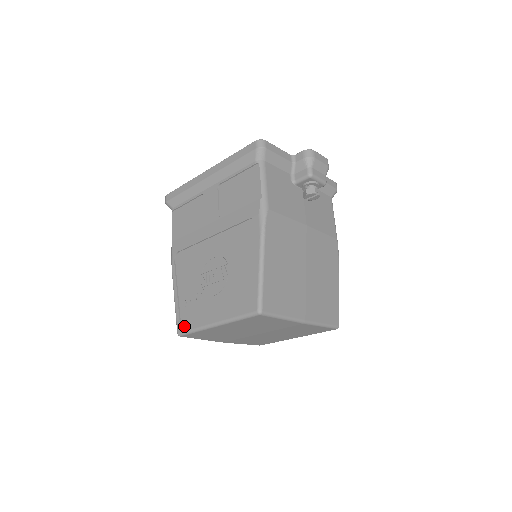
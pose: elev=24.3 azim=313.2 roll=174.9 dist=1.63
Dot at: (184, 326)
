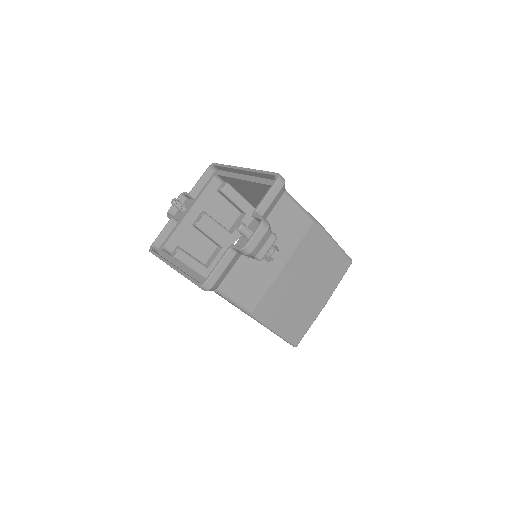
Dot at: occluded
